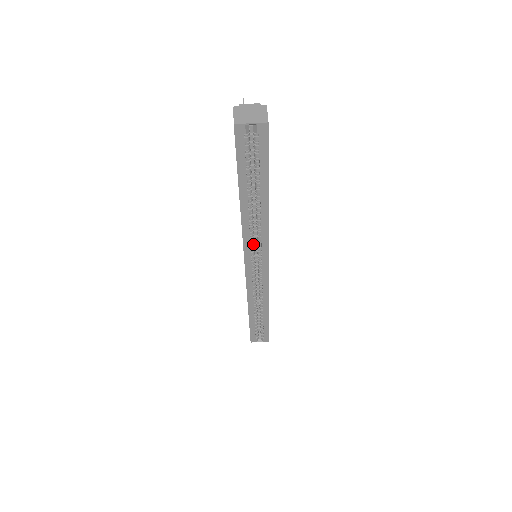
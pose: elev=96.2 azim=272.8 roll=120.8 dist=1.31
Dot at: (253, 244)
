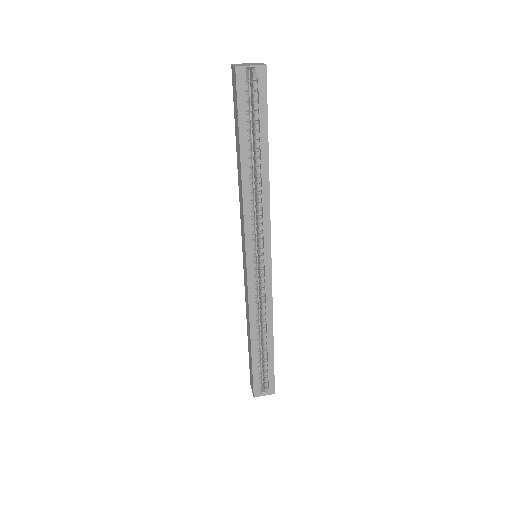
Dot at: (254, 229)
